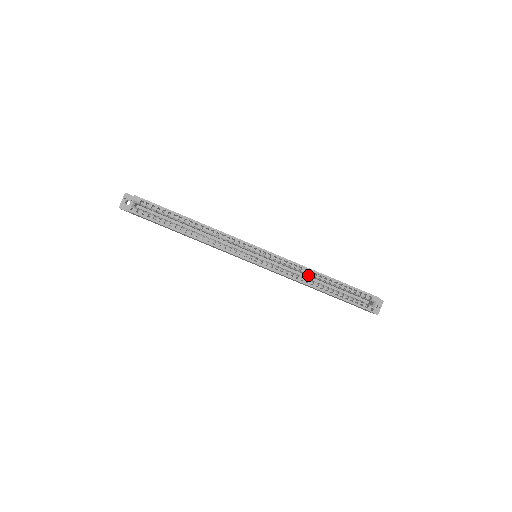
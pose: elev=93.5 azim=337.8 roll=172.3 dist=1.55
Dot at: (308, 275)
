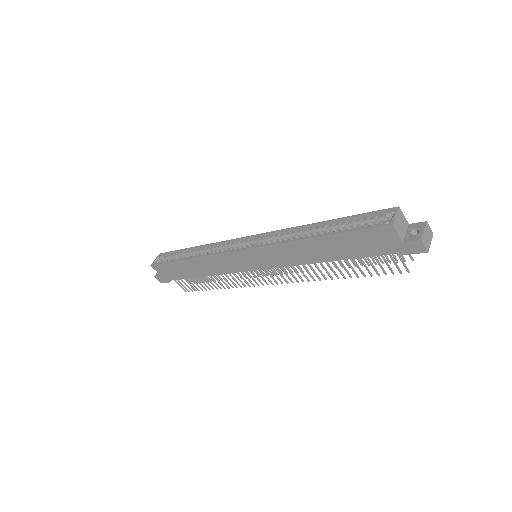
Dot at: occluded
